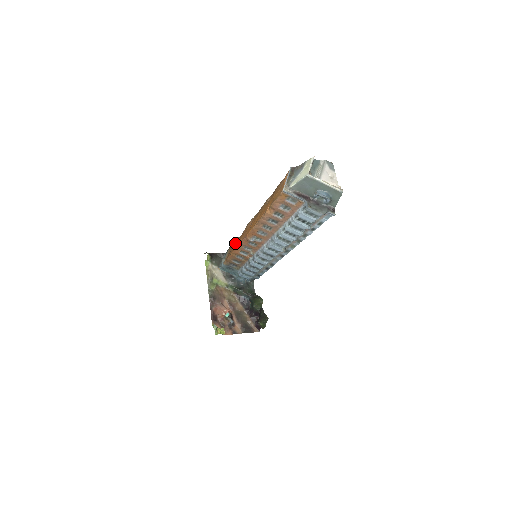
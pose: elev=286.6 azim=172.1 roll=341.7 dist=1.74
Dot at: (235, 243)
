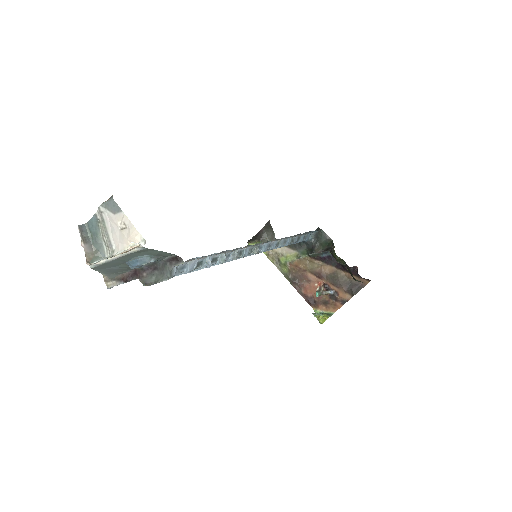
Dot at: occluded
